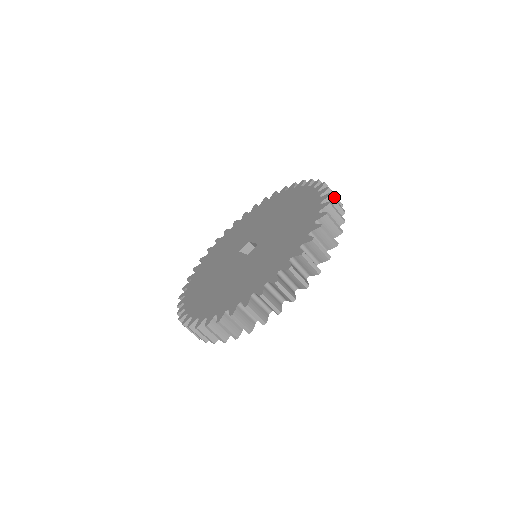
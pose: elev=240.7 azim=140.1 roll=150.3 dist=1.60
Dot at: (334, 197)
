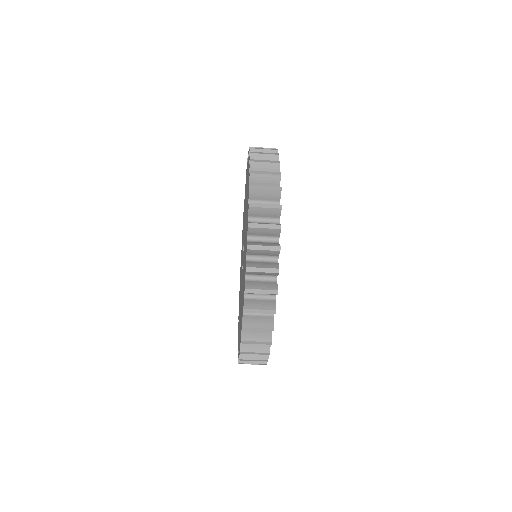
Dot at: (261, 273)
